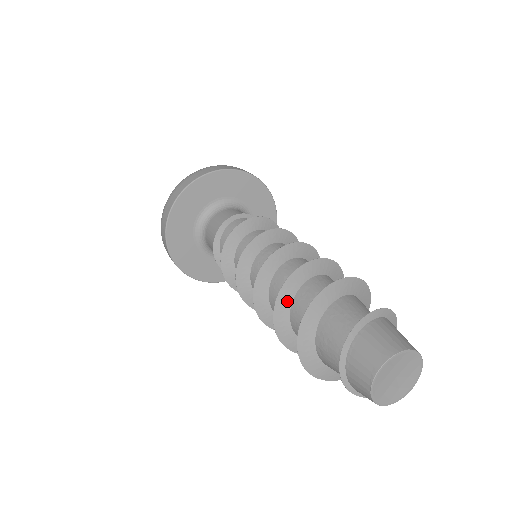
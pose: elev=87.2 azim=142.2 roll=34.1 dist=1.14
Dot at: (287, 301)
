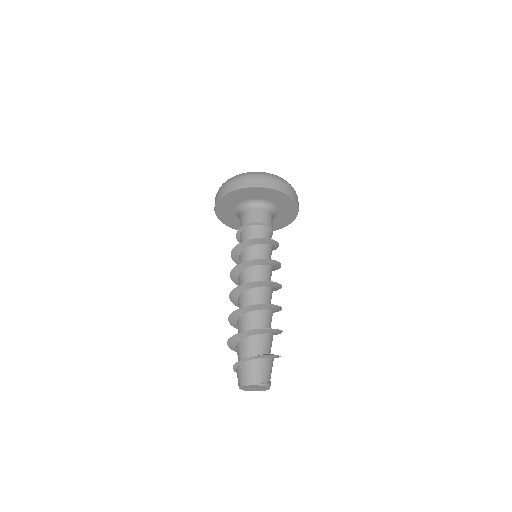
Dot at: (235, 324)
